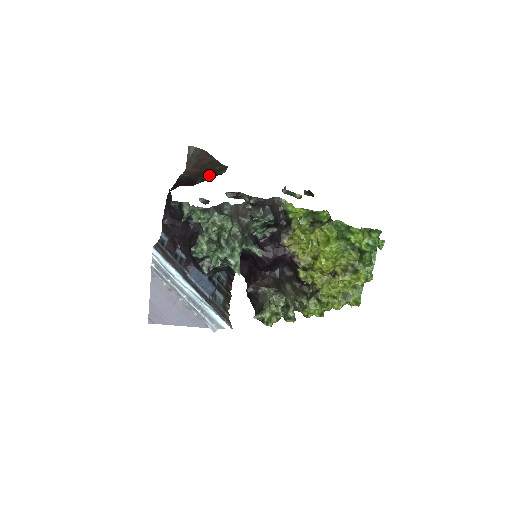
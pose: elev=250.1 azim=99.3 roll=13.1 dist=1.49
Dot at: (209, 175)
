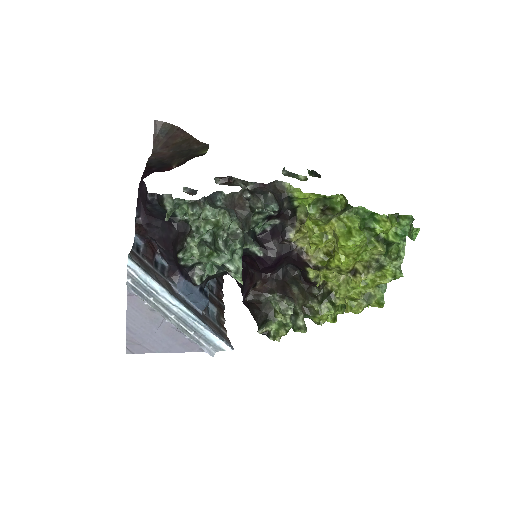
Dot at: (187, 156)
